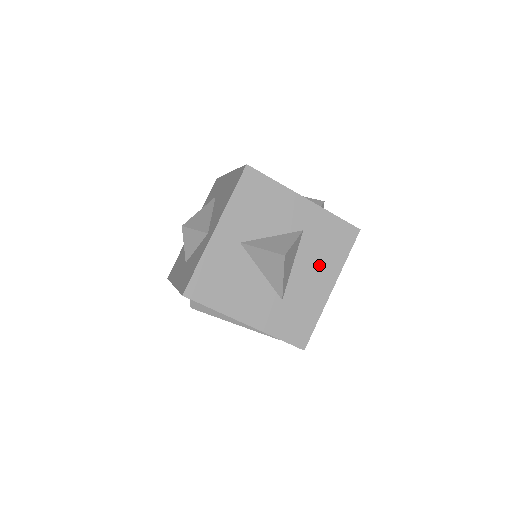
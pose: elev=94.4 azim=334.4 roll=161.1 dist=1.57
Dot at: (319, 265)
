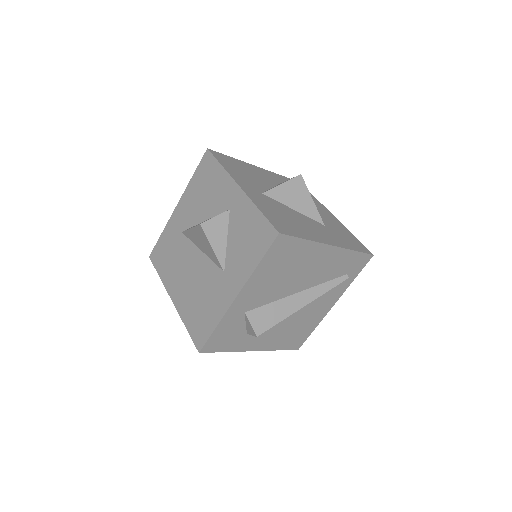
Dot at: occluded
